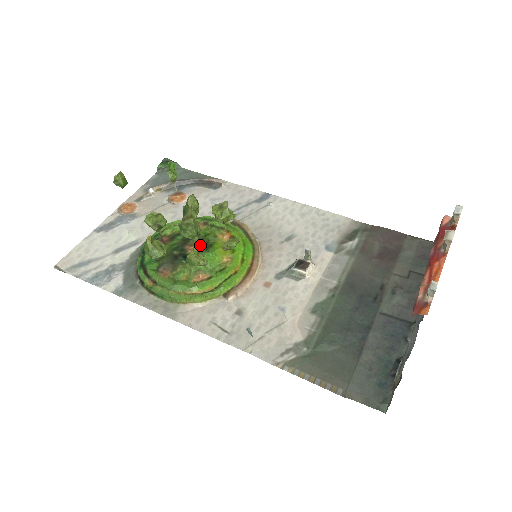
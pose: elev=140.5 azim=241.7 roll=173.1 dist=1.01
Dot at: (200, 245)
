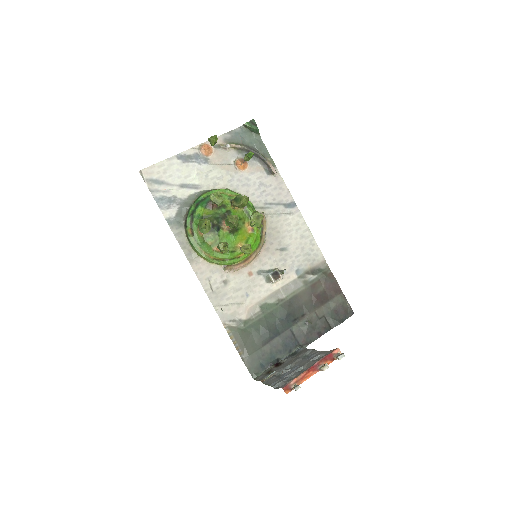
Dot at: (231, 230)
